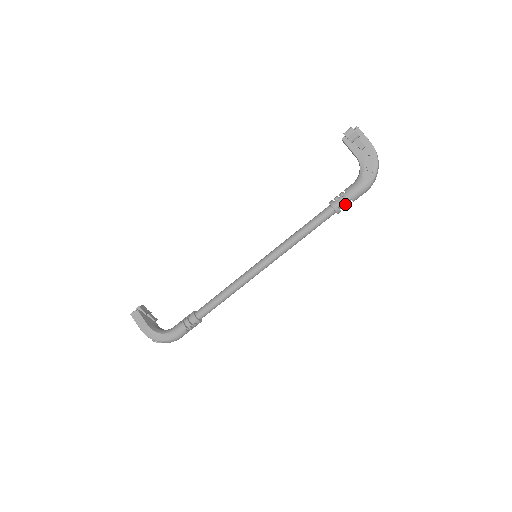
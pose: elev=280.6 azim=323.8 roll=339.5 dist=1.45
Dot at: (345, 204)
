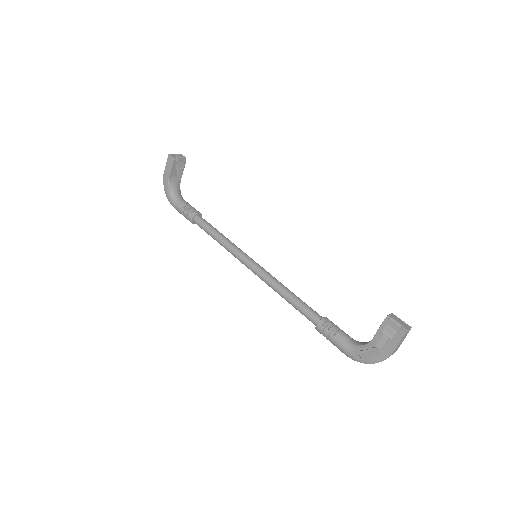
Dot at: occluded
